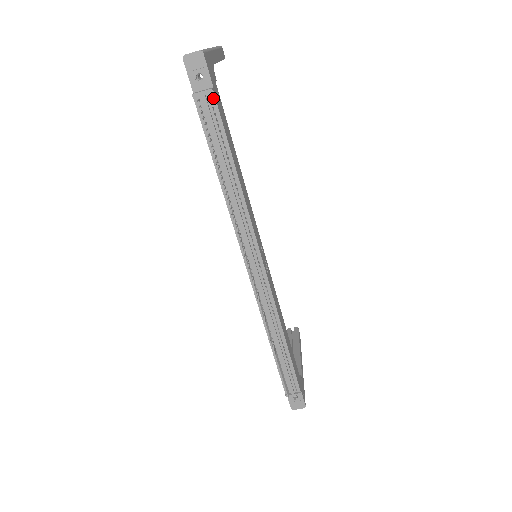
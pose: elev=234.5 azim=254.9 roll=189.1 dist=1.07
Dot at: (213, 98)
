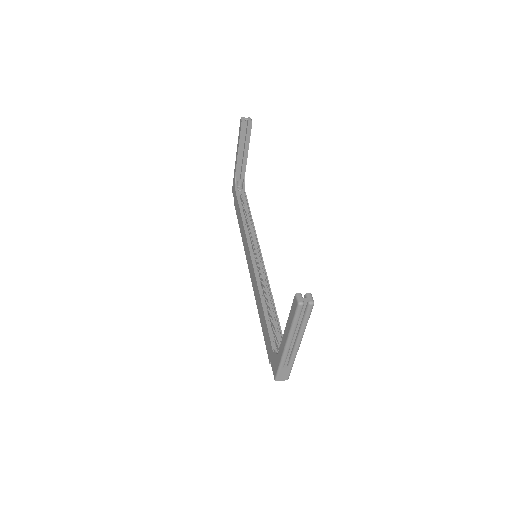
Dot at: occluded
